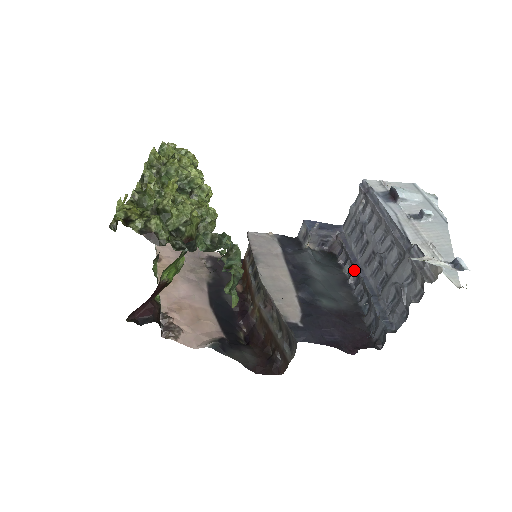
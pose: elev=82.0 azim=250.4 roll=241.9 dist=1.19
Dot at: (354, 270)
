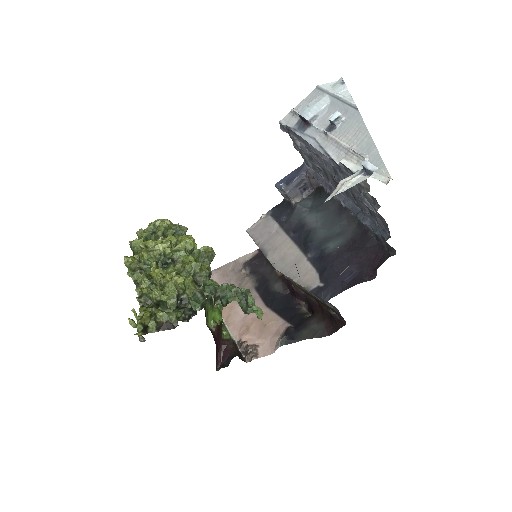
Dot at: occluded
